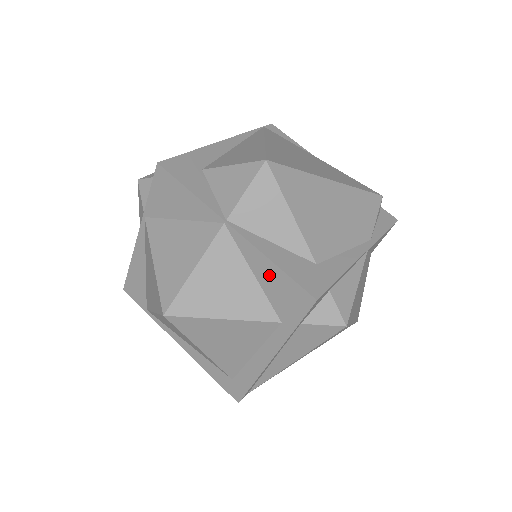
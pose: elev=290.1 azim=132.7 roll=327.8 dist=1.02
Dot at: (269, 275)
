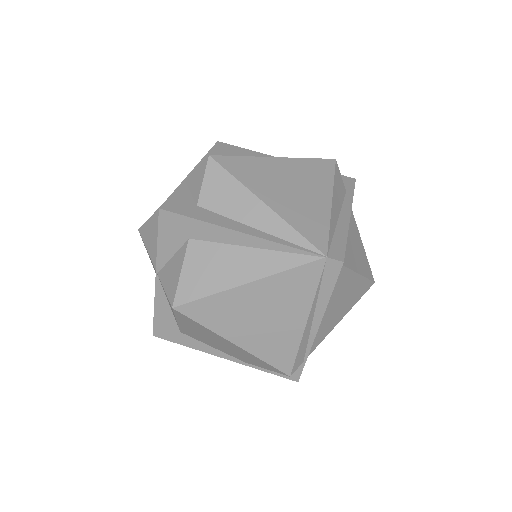
Dot at: occluded
